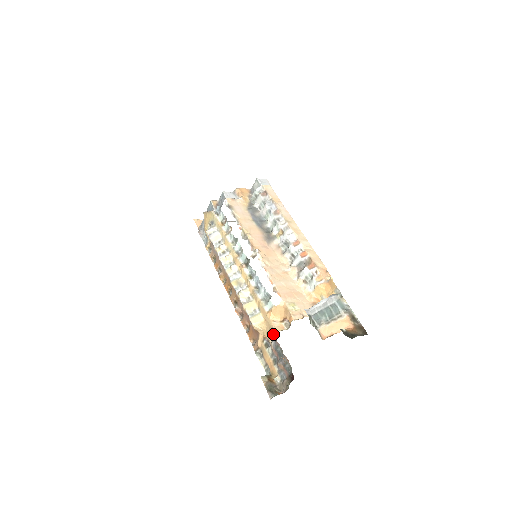
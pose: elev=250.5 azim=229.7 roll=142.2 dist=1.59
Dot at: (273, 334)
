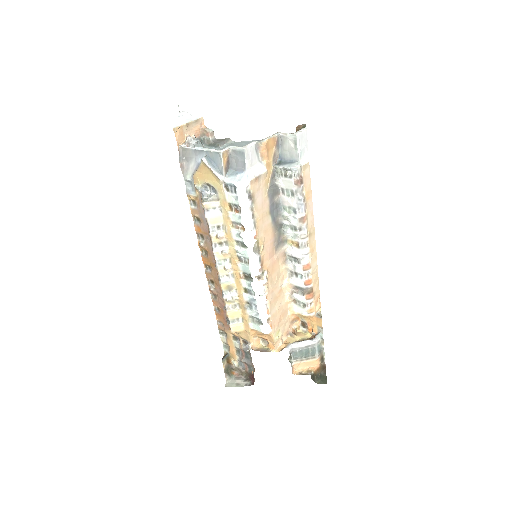
Dot at: (248, 343)
